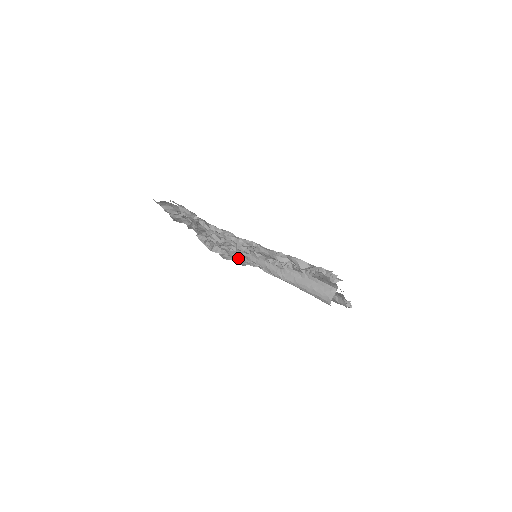
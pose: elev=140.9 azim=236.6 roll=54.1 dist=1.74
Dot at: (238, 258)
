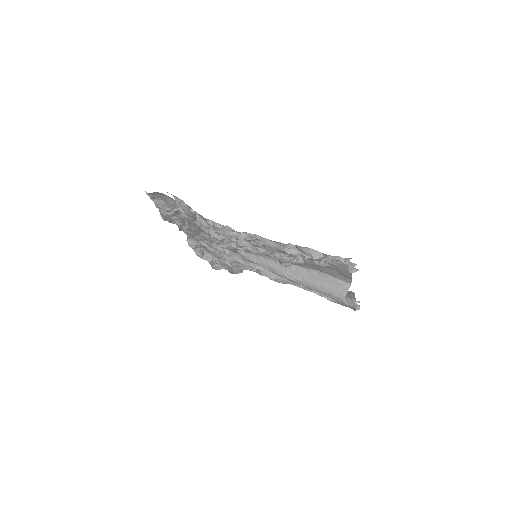
Dot at: (234, 262)
